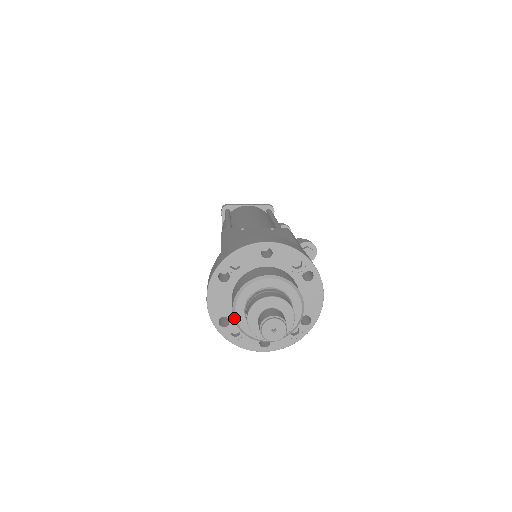
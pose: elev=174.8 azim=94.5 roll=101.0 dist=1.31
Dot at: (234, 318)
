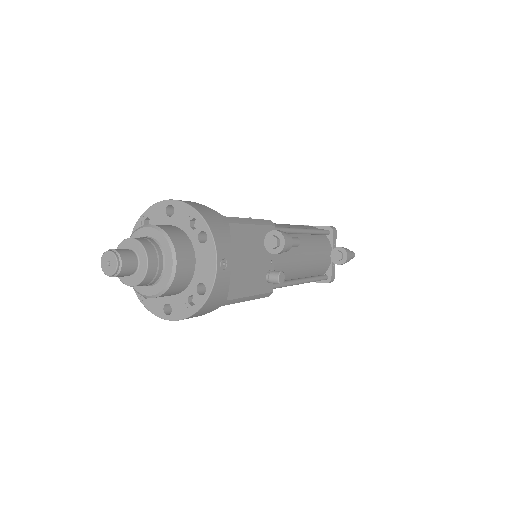
Dot at: occluded
